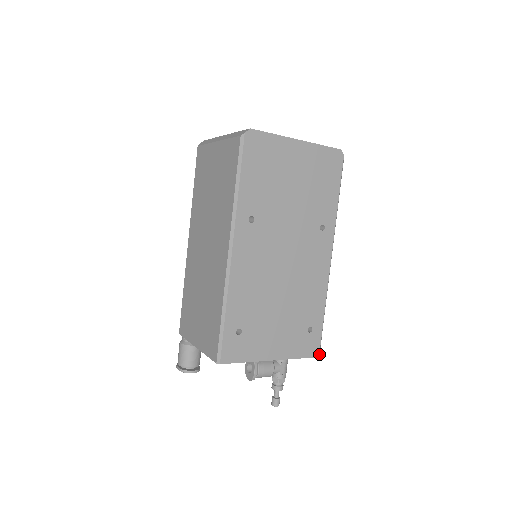
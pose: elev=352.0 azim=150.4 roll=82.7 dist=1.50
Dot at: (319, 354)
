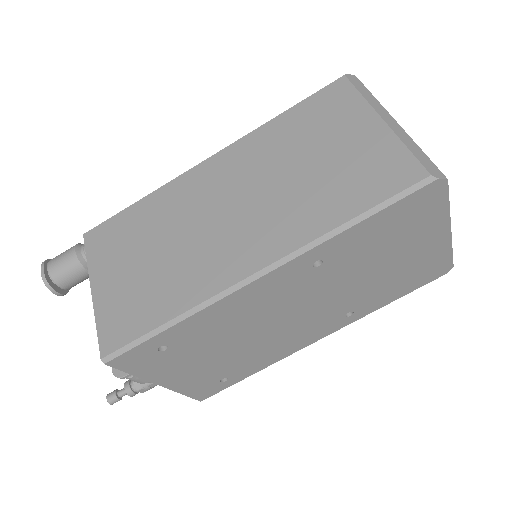
Dot at: (204, 398)
